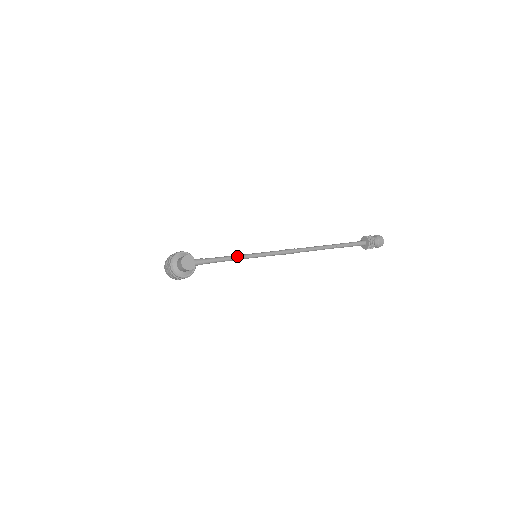
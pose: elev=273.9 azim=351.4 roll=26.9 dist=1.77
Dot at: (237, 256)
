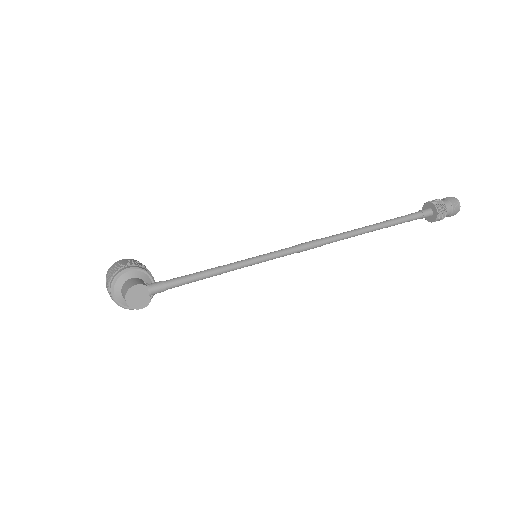
Dot at: (223, 268)
